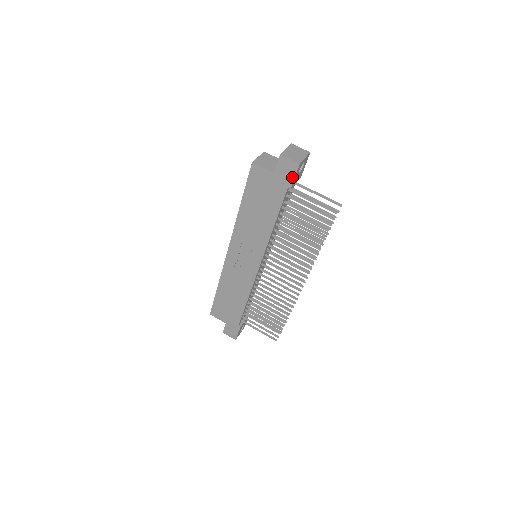
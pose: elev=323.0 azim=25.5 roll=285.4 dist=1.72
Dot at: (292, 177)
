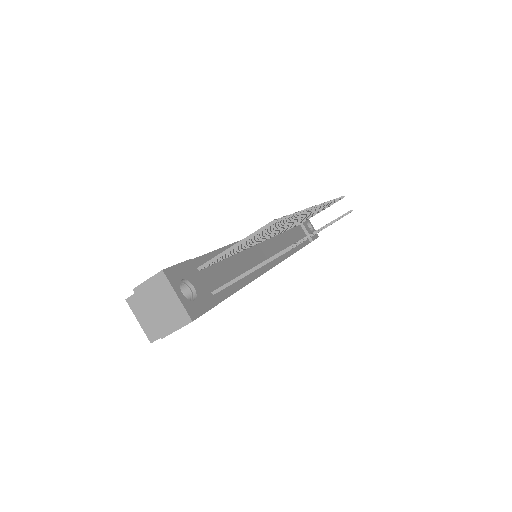
Dot at: occluded
